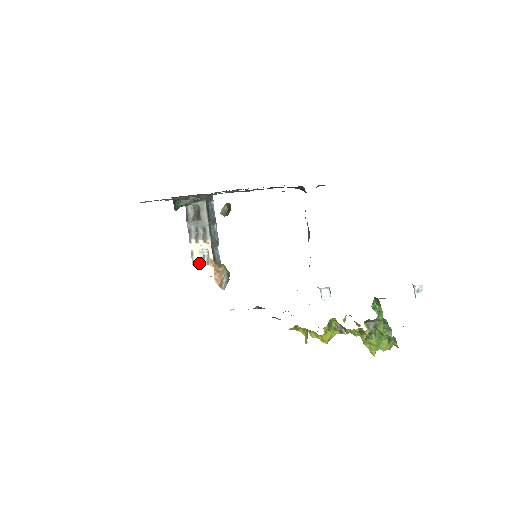
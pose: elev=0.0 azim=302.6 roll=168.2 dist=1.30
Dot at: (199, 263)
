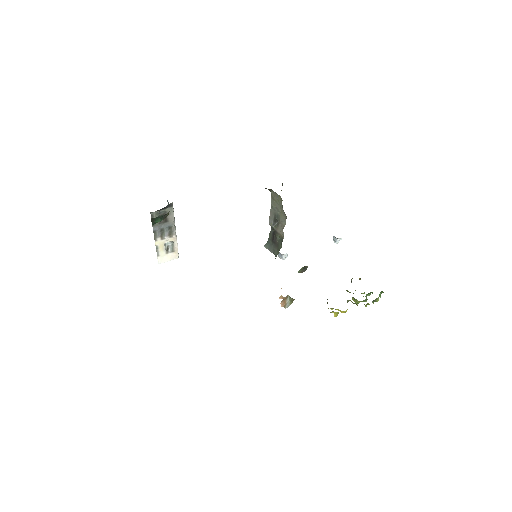
Dot at: (164, 253)
